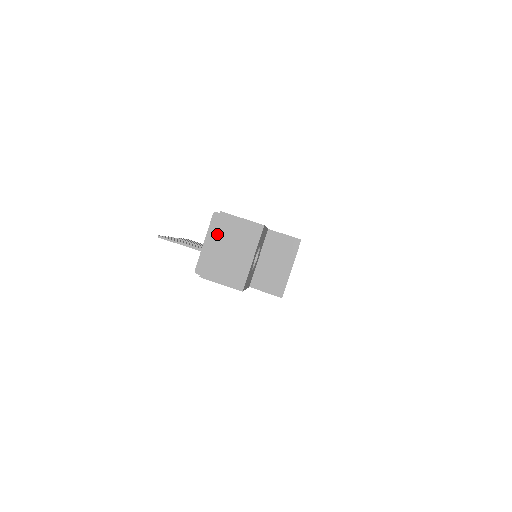
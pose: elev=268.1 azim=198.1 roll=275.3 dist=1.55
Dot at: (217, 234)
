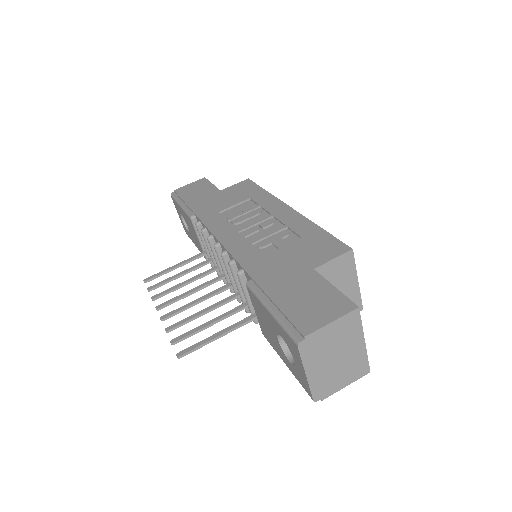
Dot at: (315, 357)
